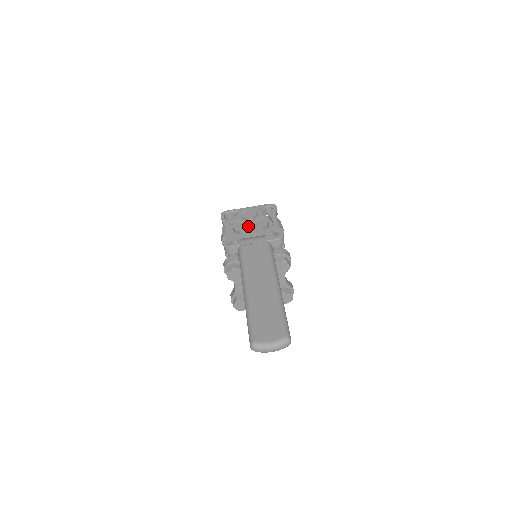
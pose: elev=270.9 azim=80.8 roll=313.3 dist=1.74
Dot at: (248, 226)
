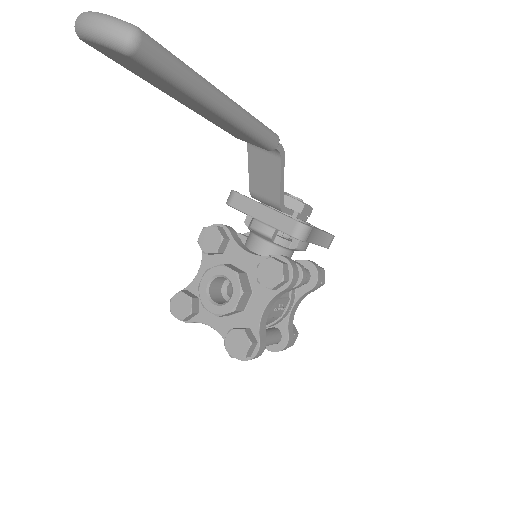
Dot at: occluded
